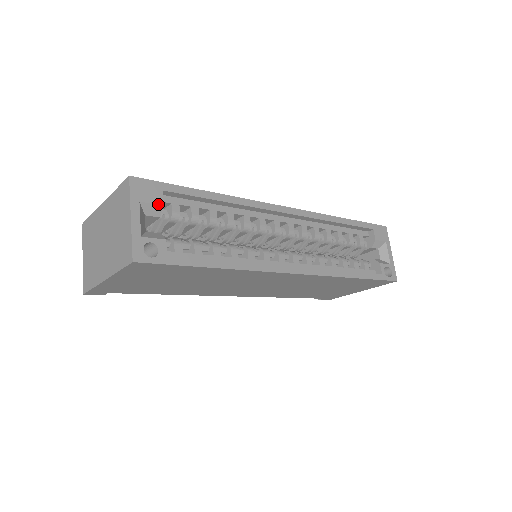
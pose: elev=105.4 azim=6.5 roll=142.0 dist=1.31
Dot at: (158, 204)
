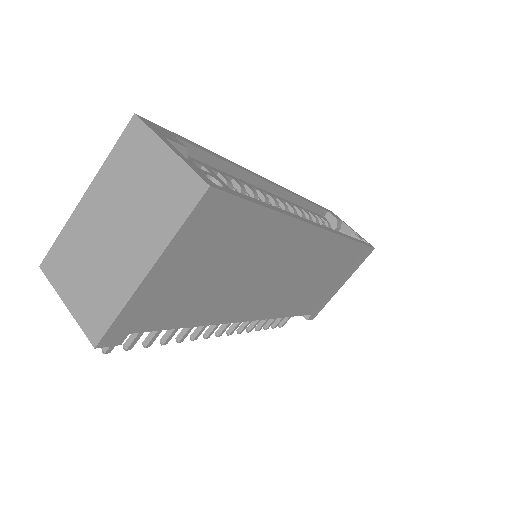
Dot at: (181, 145)
